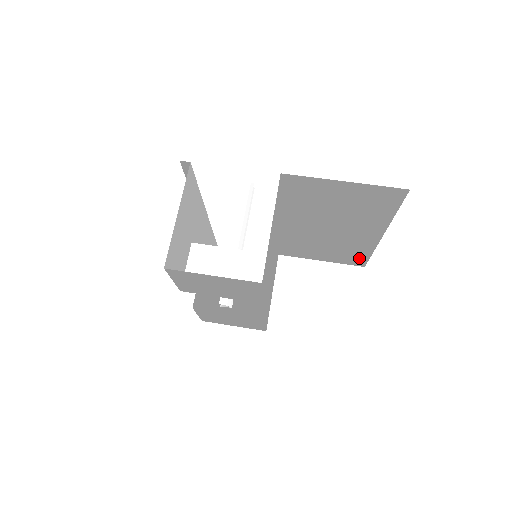
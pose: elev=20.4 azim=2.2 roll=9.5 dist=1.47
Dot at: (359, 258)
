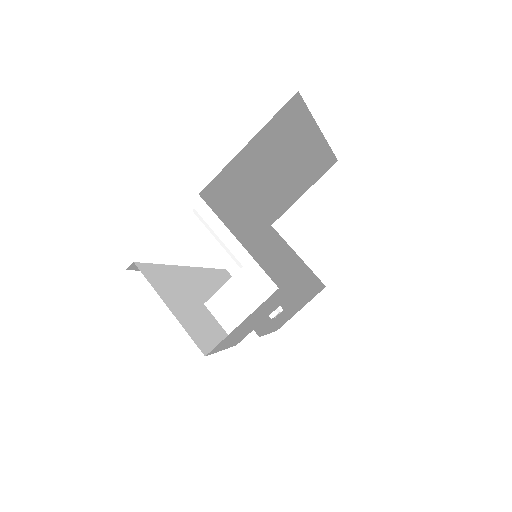
Dot at: (326, 162)
